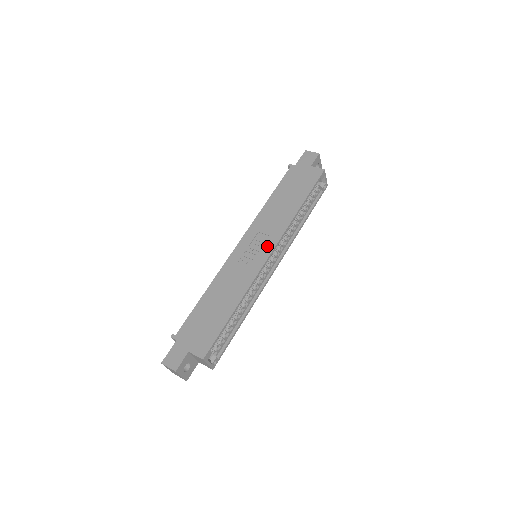
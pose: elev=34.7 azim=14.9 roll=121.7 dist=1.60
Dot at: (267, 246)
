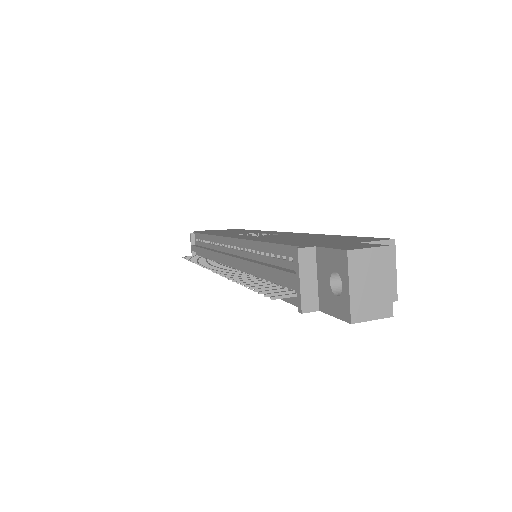
Dot at: (269, 232)
